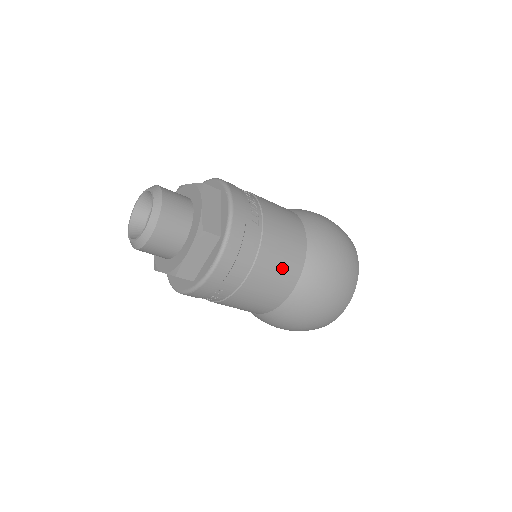
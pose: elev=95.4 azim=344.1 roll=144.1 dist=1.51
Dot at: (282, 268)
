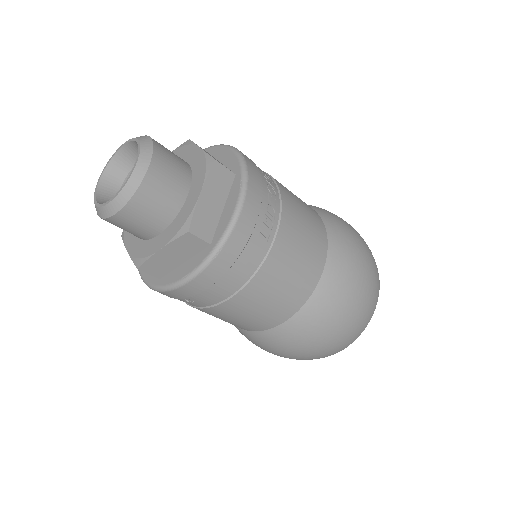
Dot at: (278, 299)
